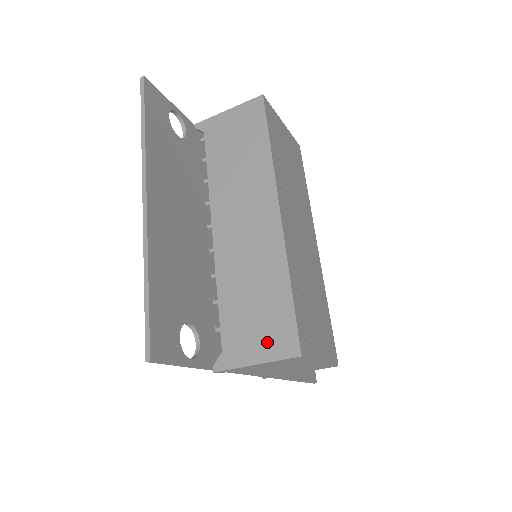
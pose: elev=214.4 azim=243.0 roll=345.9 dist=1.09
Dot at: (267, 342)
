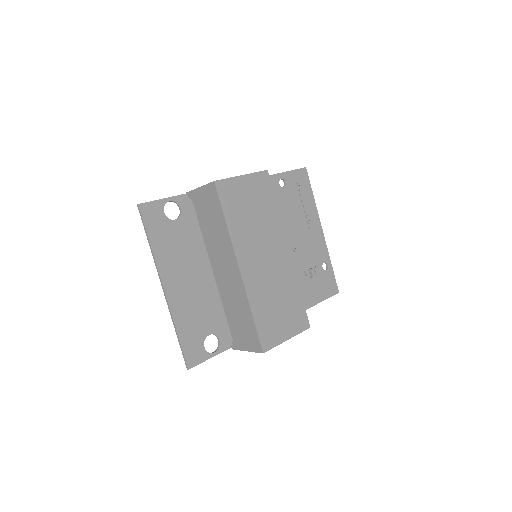
Dot at: (249, 342)
